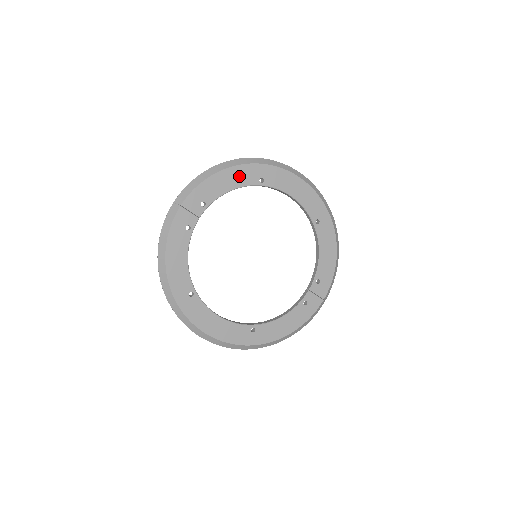
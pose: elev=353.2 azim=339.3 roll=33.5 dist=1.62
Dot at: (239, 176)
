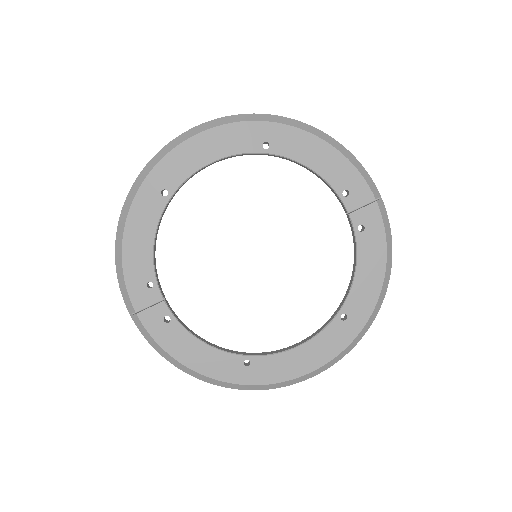
Dot at: (142, 220)
